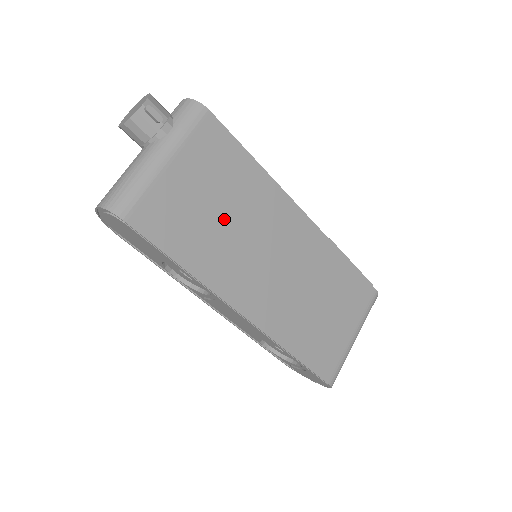
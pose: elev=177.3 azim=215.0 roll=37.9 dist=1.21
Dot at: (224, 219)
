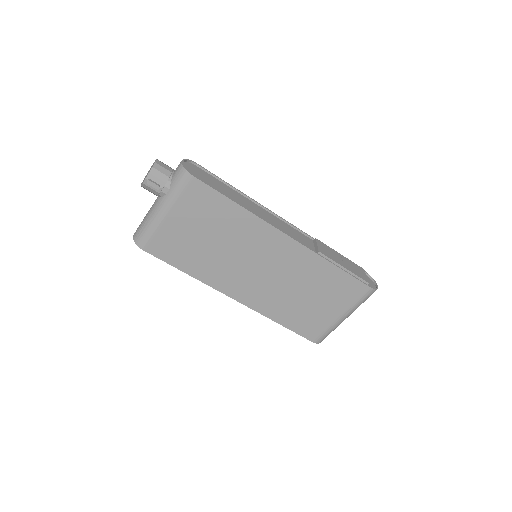
Dot at: (214, 245)
